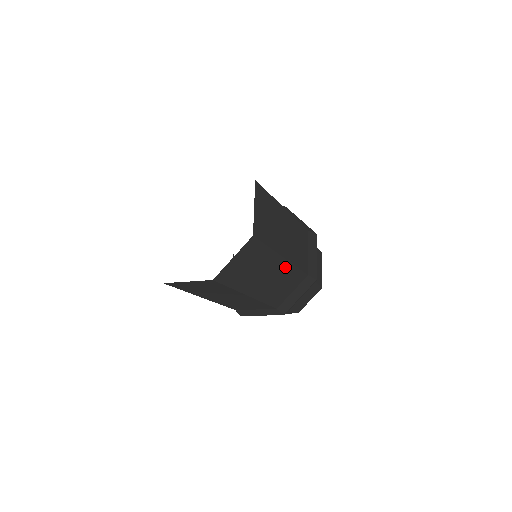
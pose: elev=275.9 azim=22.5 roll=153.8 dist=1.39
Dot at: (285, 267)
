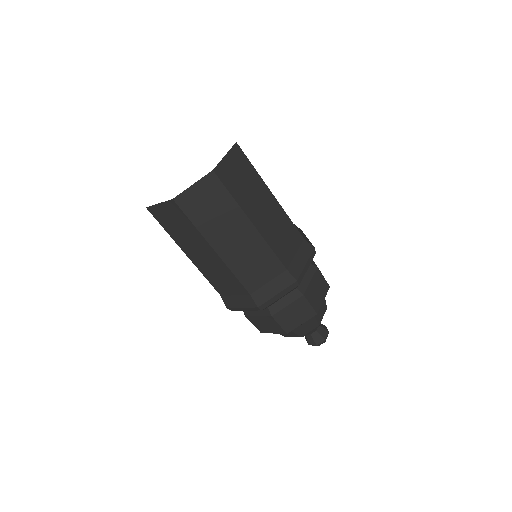
Dot at: (255, 237)
